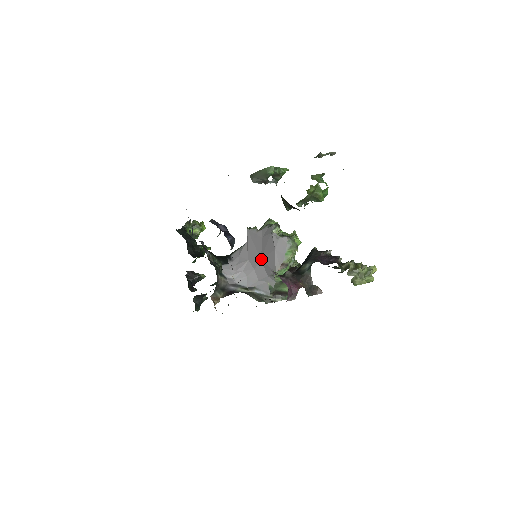
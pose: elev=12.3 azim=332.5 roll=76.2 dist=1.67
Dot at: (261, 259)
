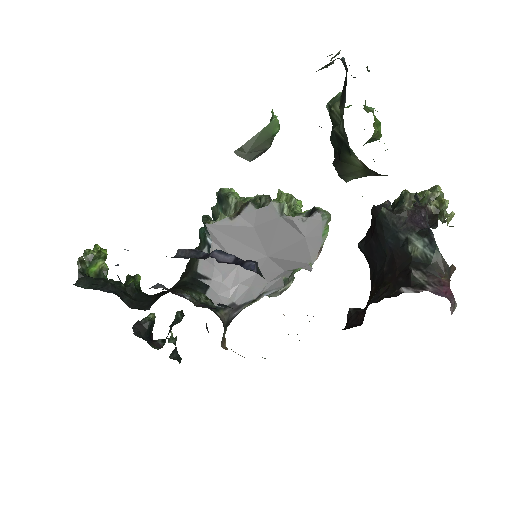
Dot at: (268, 256)
